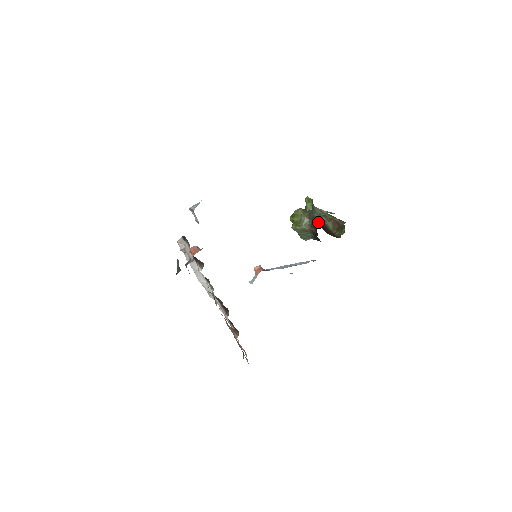
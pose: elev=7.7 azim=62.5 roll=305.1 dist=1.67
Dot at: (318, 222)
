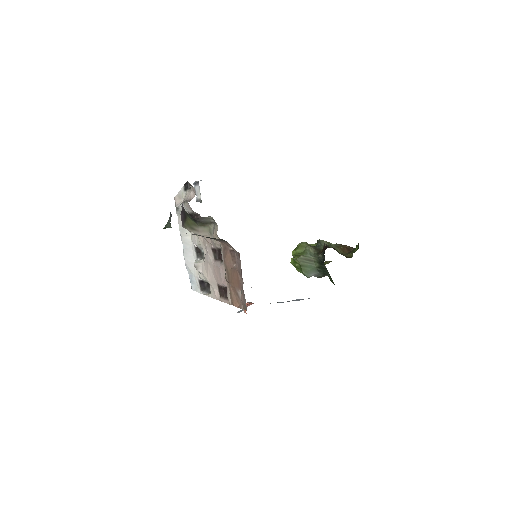
Dot at: (326, 245)
